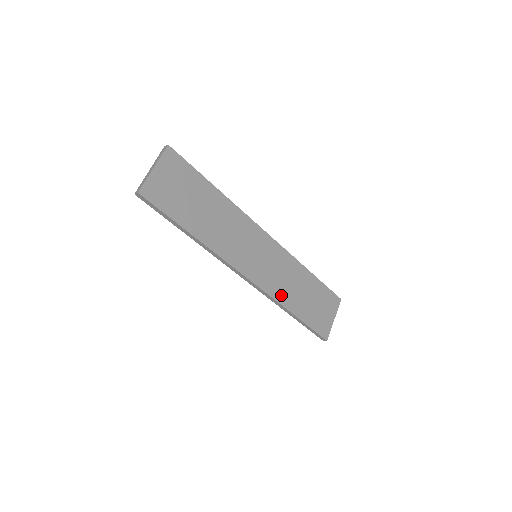
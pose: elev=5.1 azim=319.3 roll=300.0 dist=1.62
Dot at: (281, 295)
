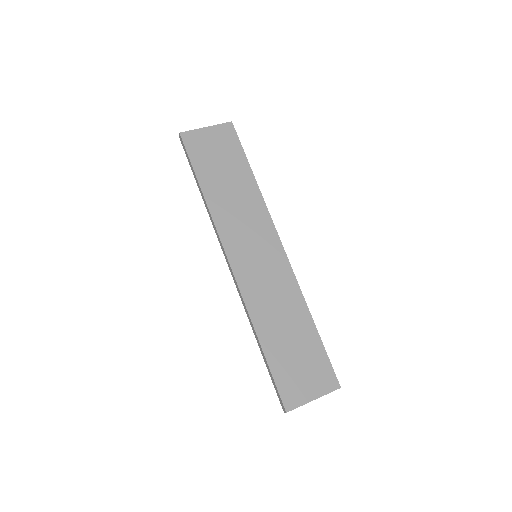
Dot at: (258, 310)
